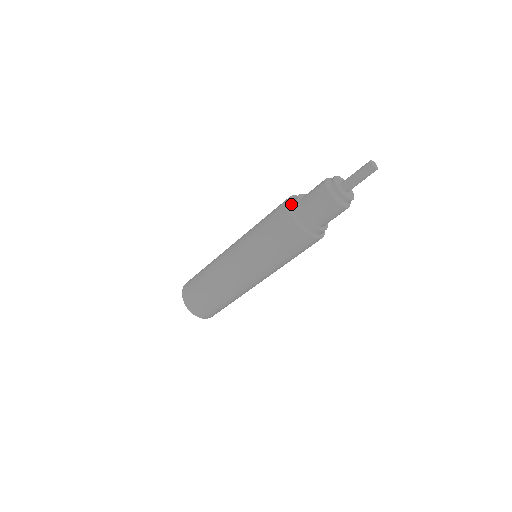
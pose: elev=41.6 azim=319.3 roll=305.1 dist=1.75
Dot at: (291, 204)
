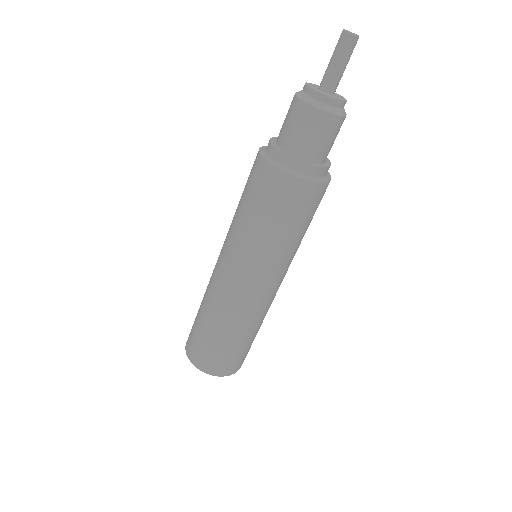
Dot at: (264, 151)
